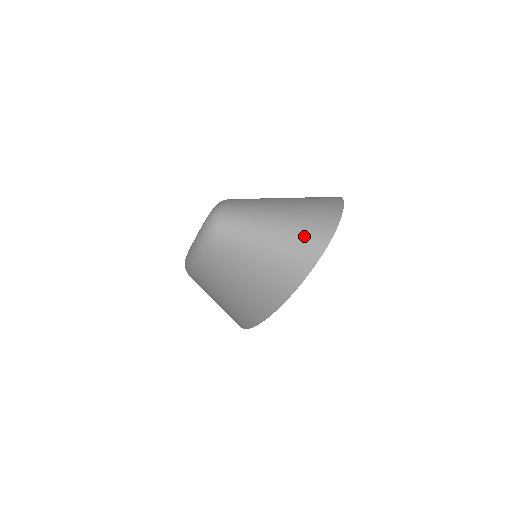
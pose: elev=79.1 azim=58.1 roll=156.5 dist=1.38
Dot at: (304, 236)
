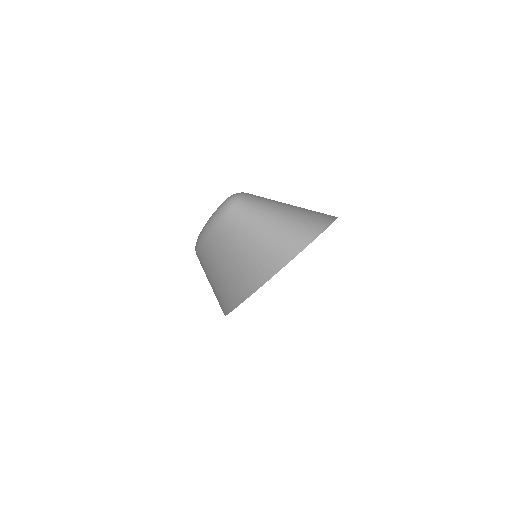
Dot at: (298, 228)
